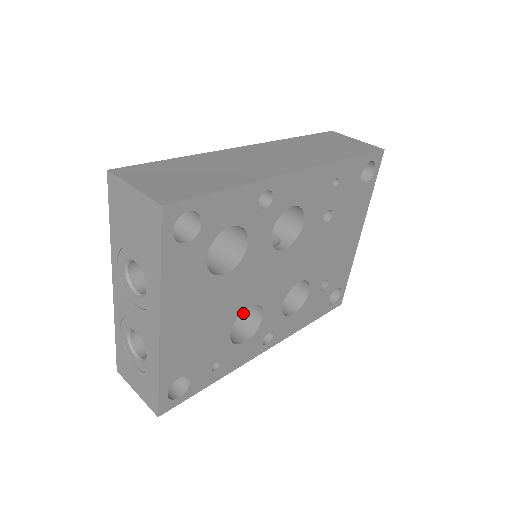
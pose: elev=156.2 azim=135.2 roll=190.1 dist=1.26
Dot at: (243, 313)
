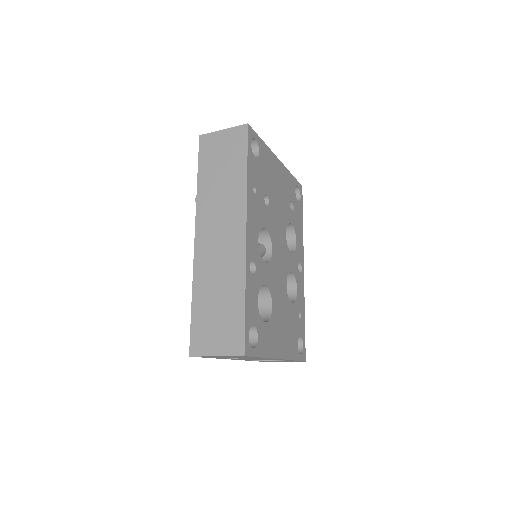
Dot at: occluded
